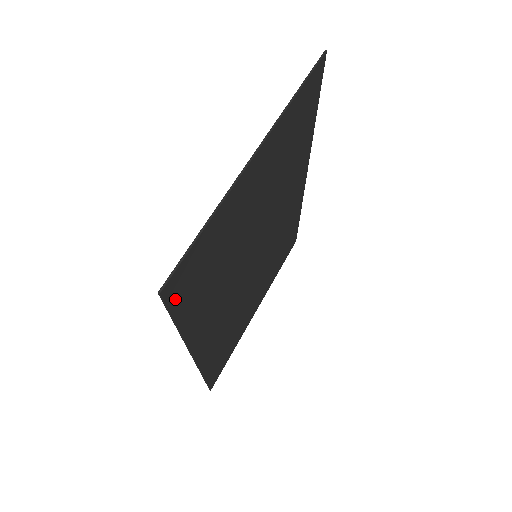
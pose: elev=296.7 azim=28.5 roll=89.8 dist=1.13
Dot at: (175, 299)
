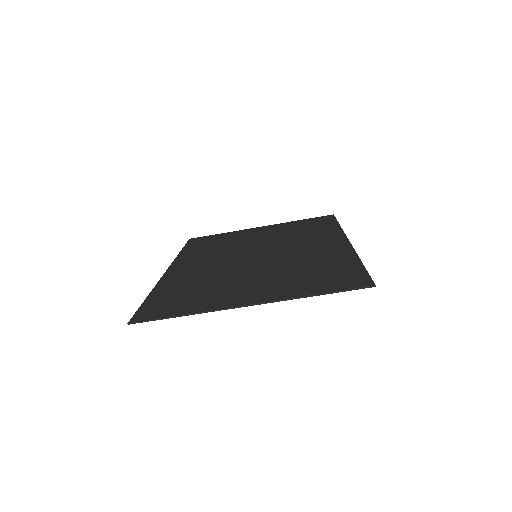
Dot at: (144, 311)
